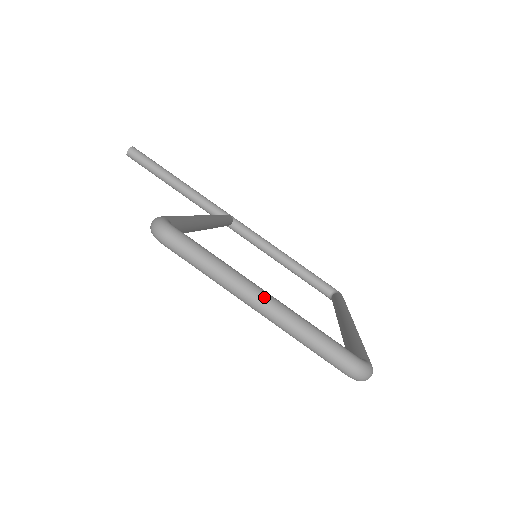
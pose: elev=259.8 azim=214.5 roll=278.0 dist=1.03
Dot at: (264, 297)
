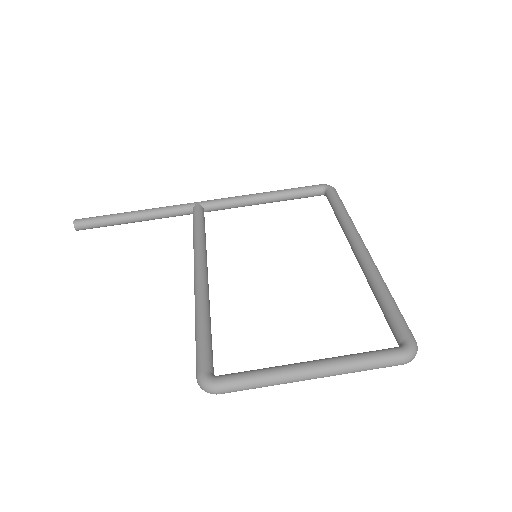
Dot at: (313, 372)
